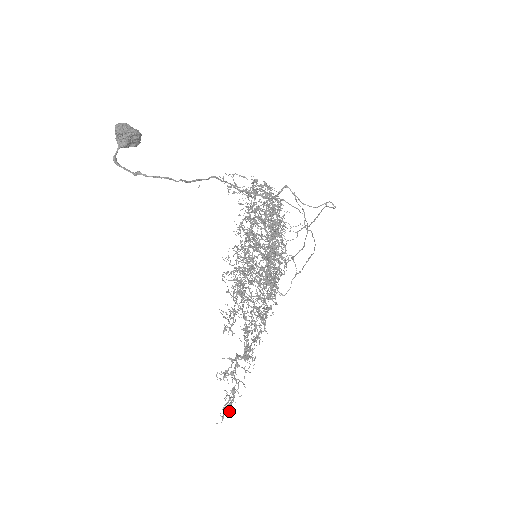
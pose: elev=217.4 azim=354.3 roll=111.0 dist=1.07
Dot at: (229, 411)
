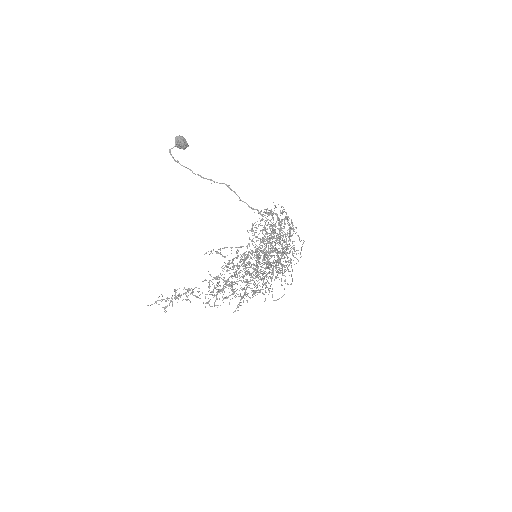
Dot at: (164, 311)
